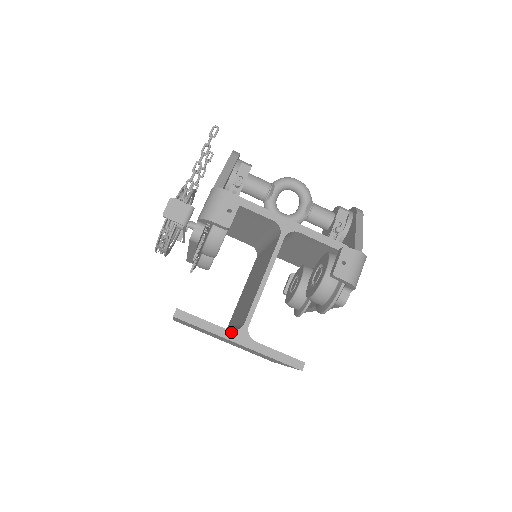
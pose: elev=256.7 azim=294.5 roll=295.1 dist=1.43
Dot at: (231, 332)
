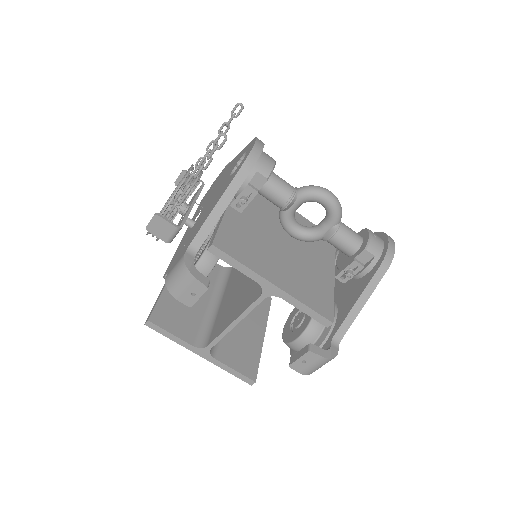
Dot at: (195, 348)
